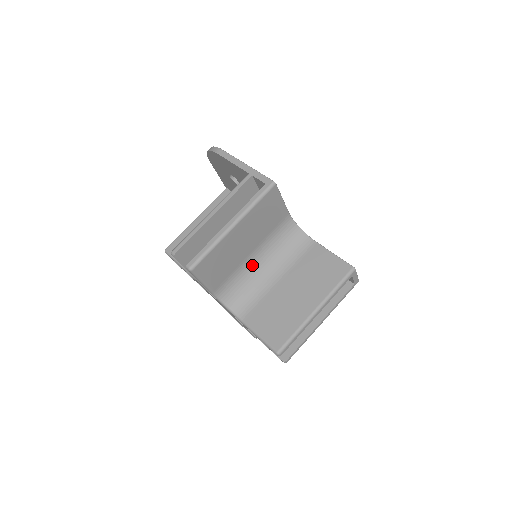
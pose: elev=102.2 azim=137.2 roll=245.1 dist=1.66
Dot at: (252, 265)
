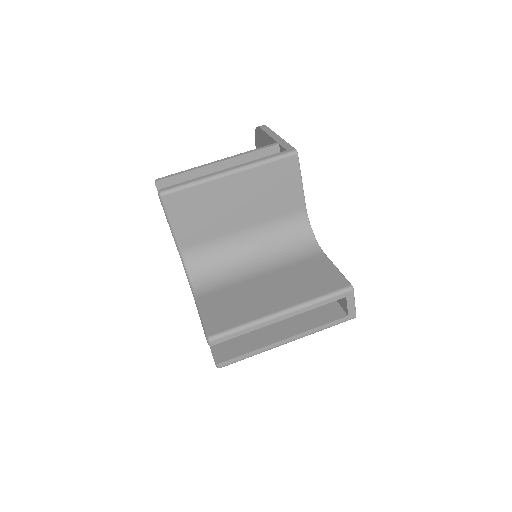
Dot at: (239, 245)
